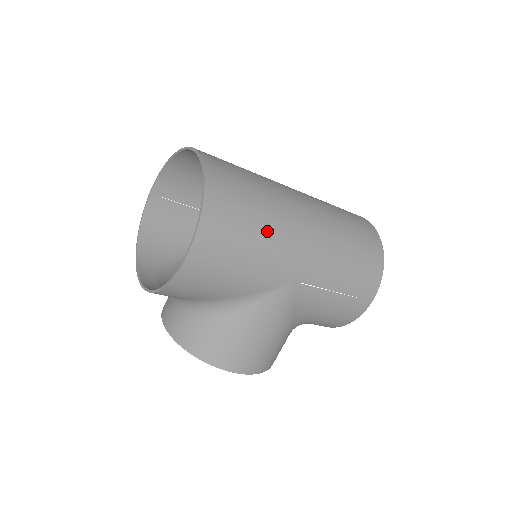
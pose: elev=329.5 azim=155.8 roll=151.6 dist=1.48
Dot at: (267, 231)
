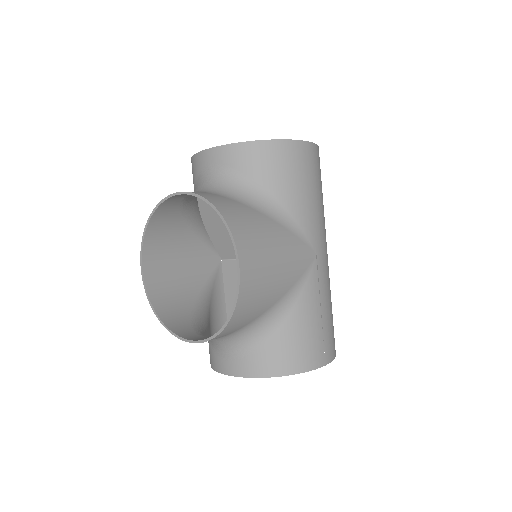
Dot at: occluded
